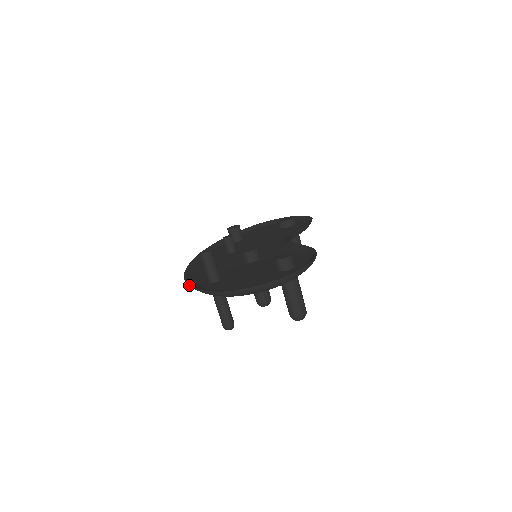
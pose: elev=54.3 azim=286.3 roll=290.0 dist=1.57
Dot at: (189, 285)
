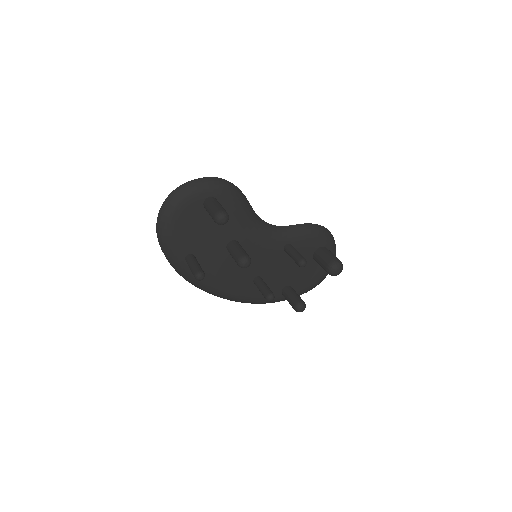
Dot at: (172, 266)
